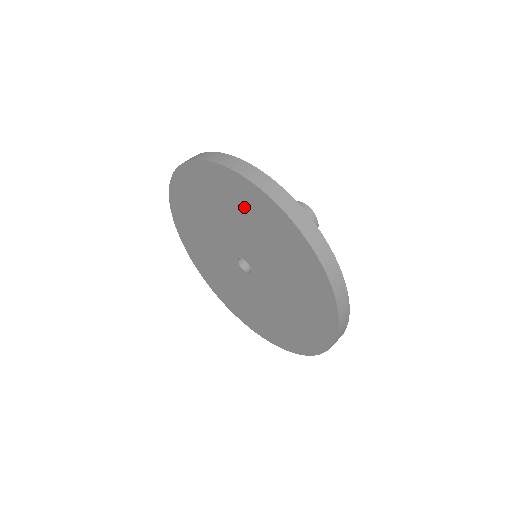
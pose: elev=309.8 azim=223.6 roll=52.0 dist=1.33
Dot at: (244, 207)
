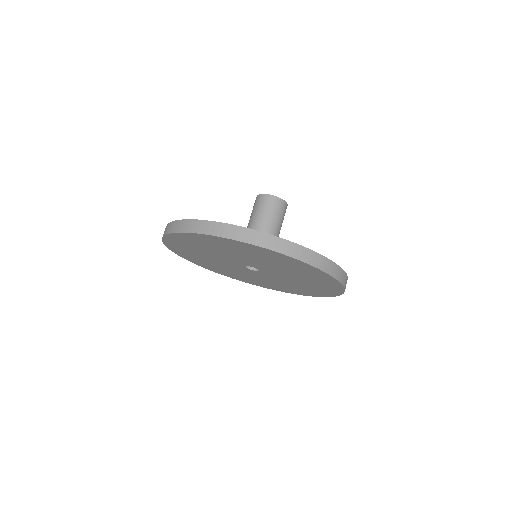
Dot at: (278, 261)
